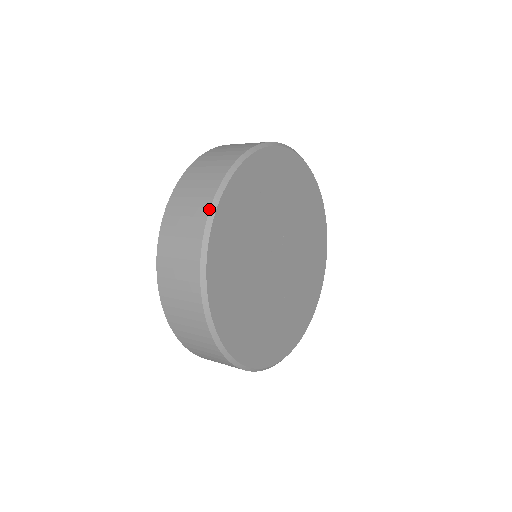
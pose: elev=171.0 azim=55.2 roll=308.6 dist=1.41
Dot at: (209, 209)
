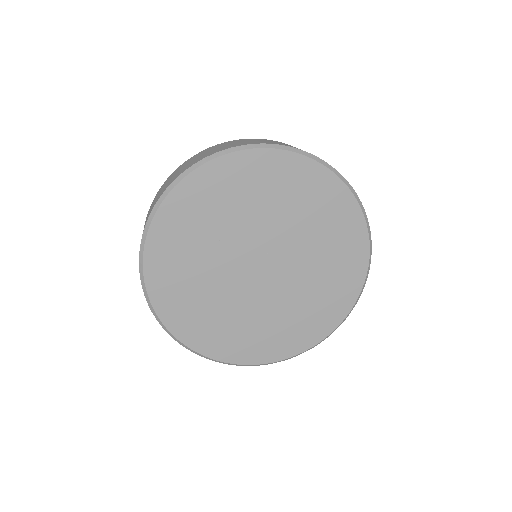
Dot at: (153, 208)
